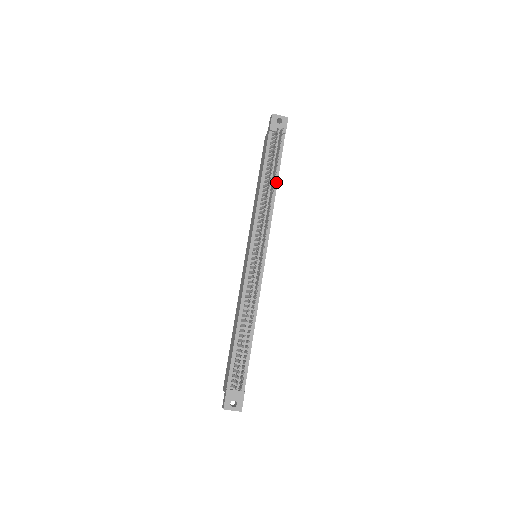
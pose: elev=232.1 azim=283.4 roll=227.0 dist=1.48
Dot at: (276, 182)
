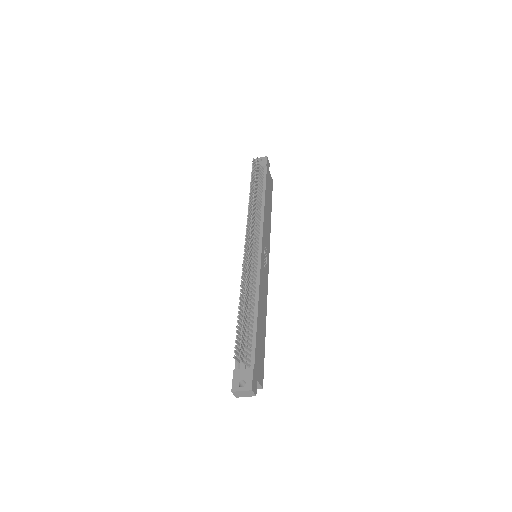
Dot at: (264, 197)
